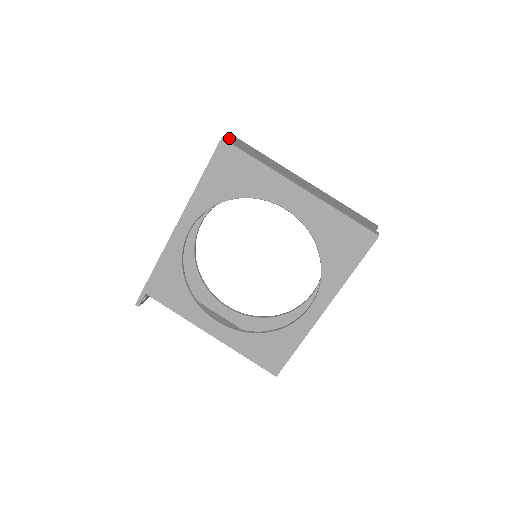
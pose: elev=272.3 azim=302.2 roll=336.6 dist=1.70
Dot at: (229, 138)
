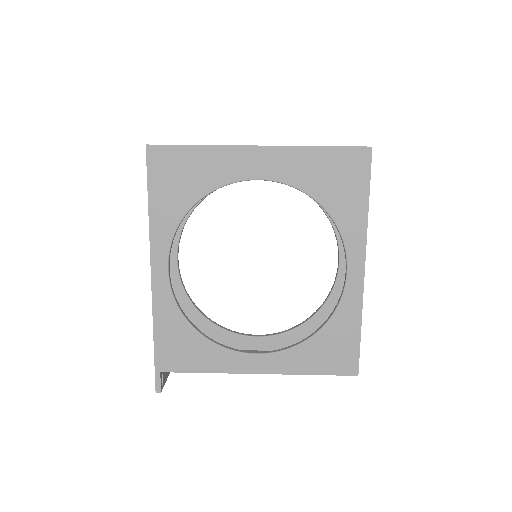
Dot at: occluded
